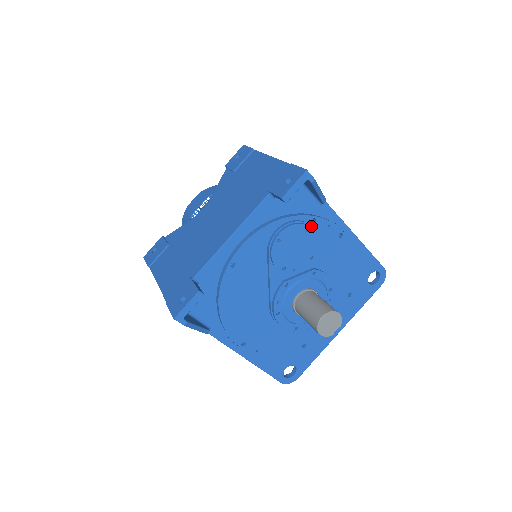
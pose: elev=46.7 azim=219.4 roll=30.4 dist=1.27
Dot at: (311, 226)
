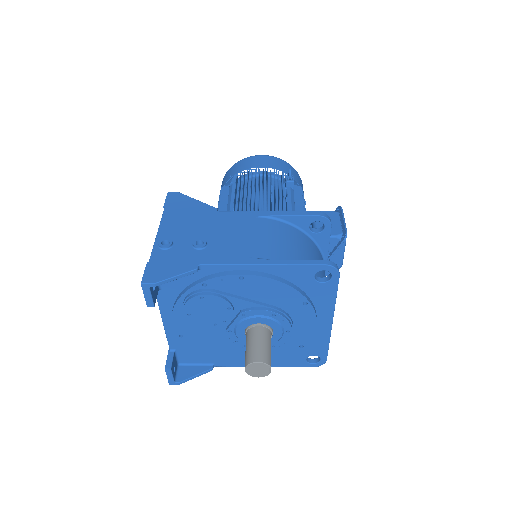
Dot at: (204, 291)
